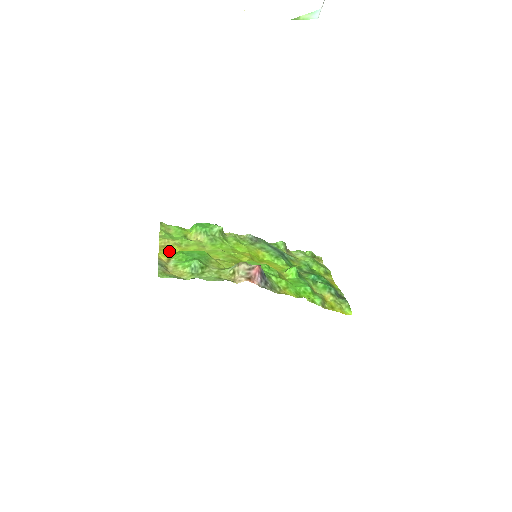
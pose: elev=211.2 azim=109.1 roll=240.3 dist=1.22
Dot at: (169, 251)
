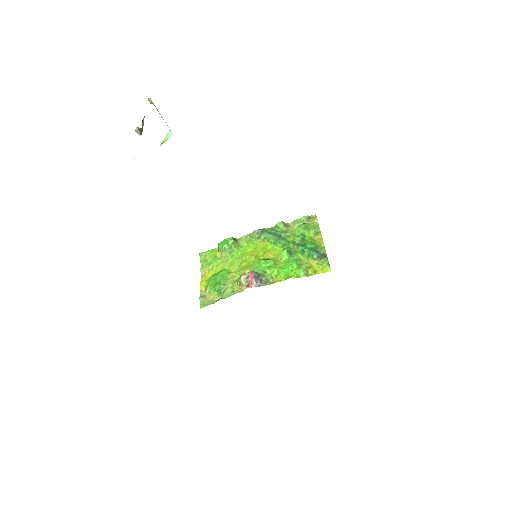
Dot at: (207, 278)
